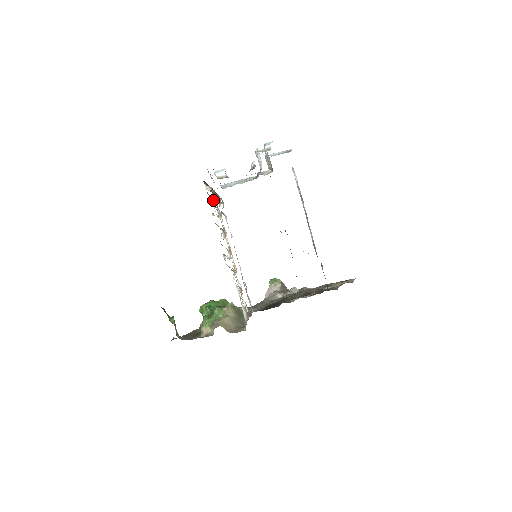
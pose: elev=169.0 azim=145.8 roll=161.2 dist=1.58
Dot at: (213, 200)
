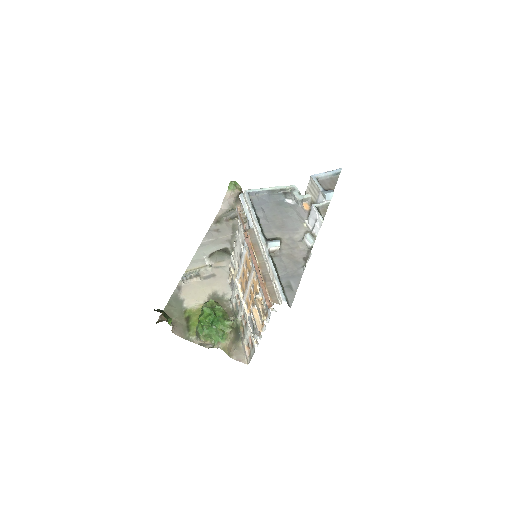
Dot at: occluded
